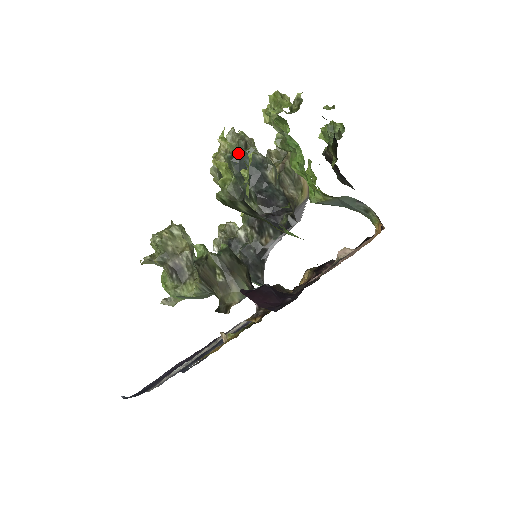
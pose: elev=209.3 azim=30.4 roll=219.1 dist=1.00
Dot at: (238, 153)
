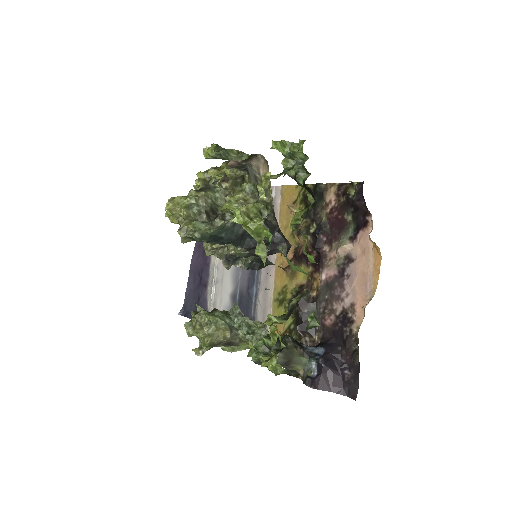
Dot at: (271, 345)
